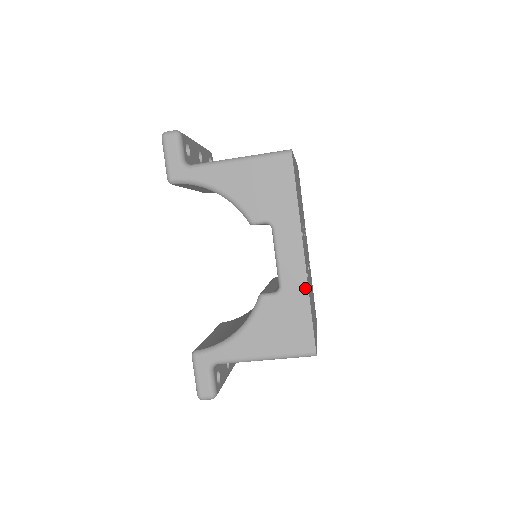
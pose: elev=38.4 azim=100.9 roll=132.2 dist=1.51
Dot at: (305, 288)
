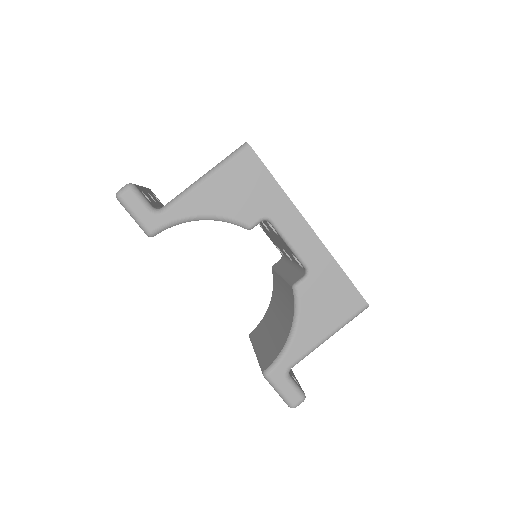
Dot at: (328, 256)
